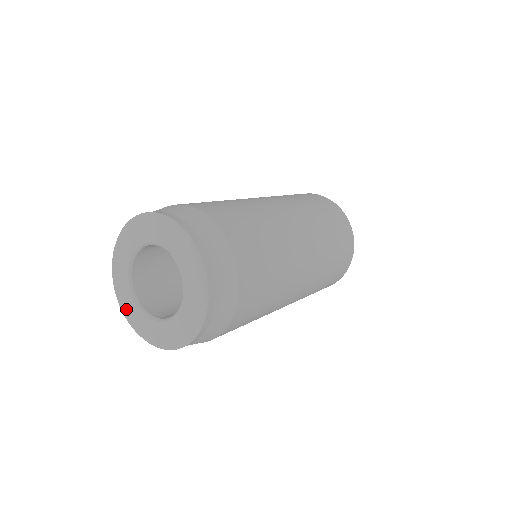
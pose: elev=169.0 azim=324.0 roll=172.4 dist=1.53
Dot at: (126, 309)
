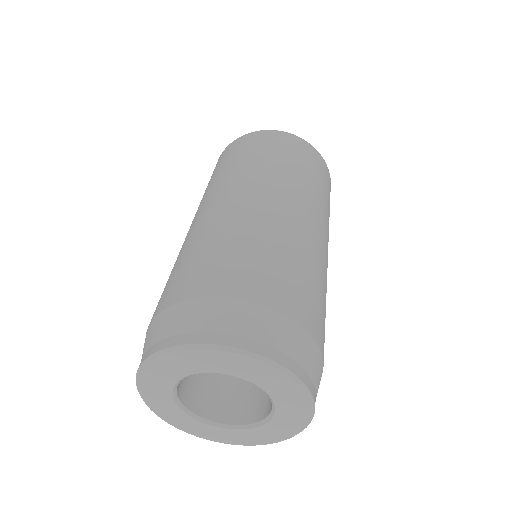
Dot at: (195, 432)
